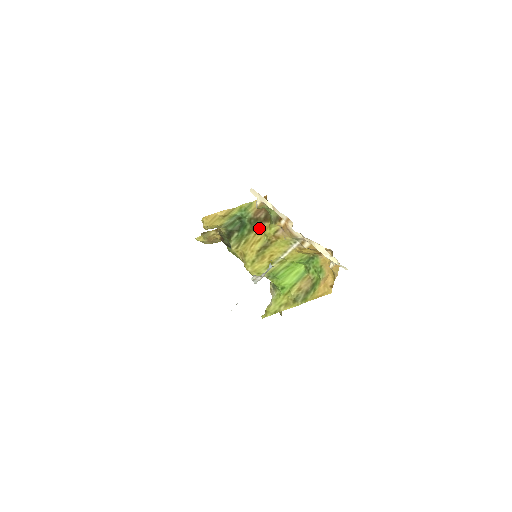
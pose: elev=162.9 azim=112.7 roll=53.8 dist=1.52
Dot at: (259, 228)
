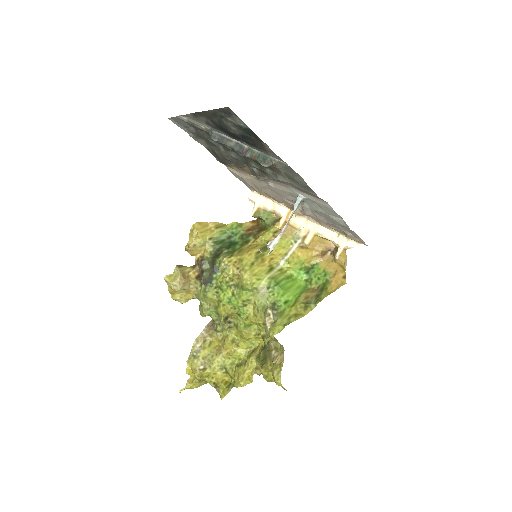
Dot at: (253, 240)
